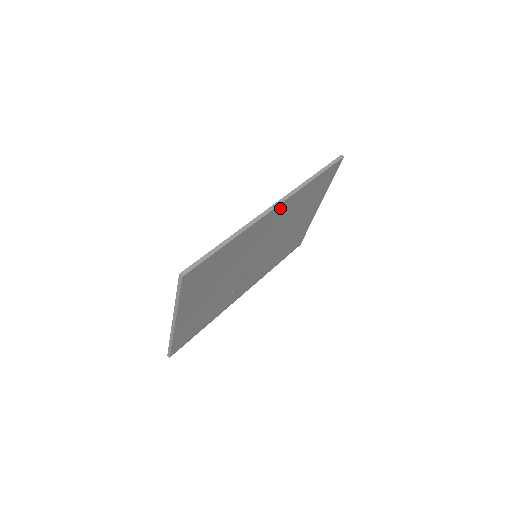
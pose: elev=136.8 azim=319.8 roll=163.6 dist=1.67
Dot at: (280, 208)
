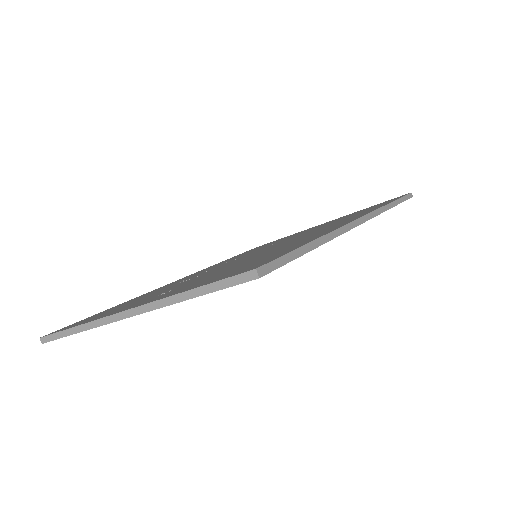
Dot at: occluded
